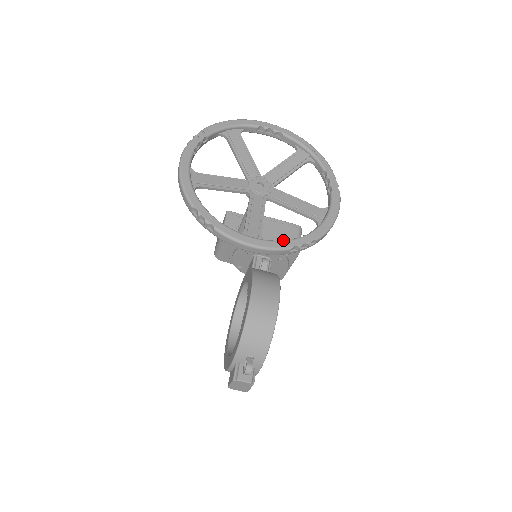
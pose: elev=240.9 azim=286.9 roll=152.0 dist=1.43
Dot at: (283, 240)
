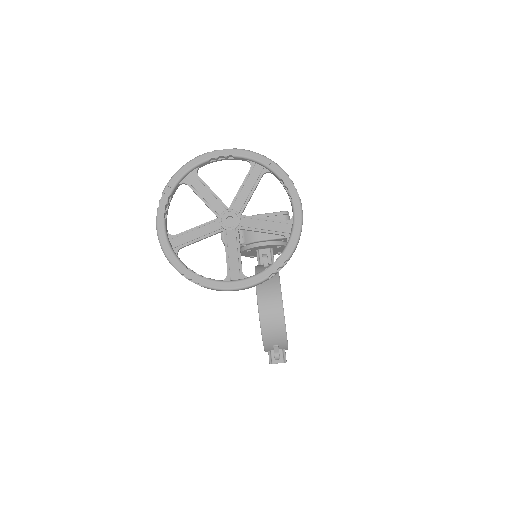
Dot at: (260, 272)
